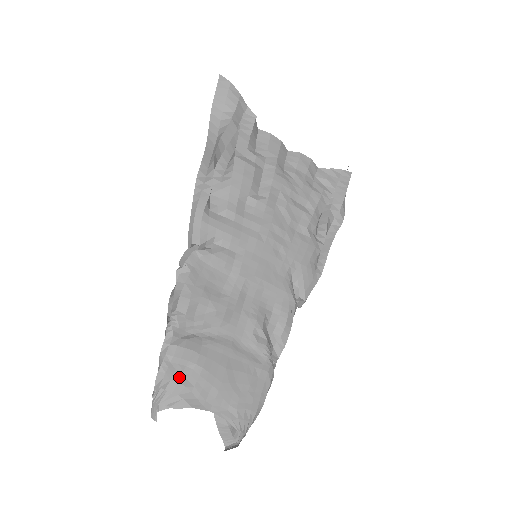
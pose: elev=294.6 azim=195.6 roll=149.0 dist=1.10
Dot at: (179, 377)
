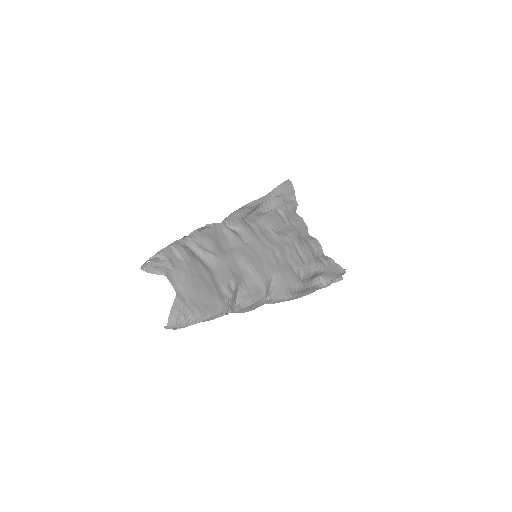
Dot at: (171, 259)
